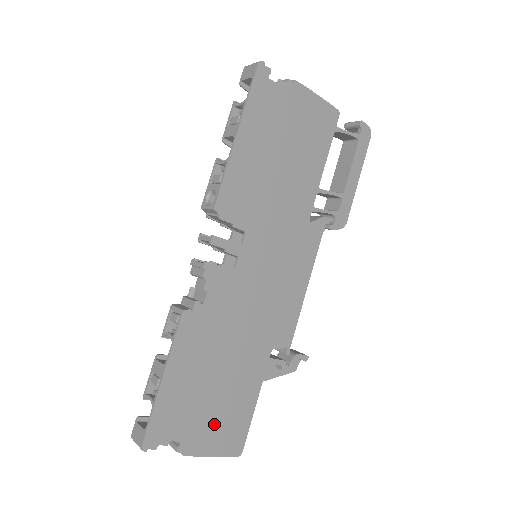
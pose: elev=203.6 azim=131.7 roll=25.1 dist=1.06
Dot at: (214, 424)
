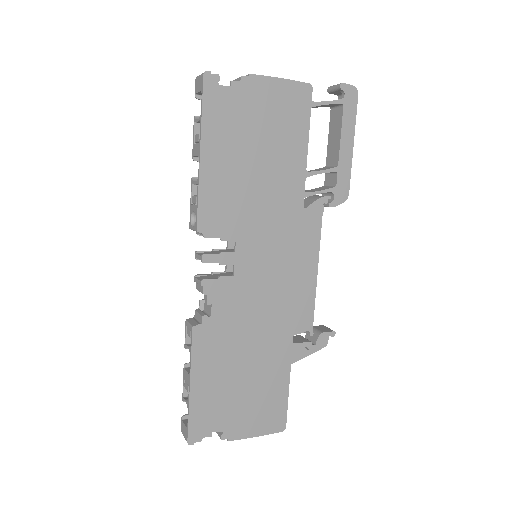
Dot at: (251, 411)
